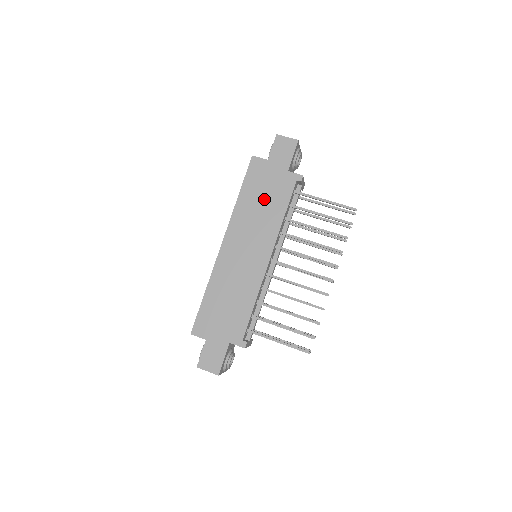
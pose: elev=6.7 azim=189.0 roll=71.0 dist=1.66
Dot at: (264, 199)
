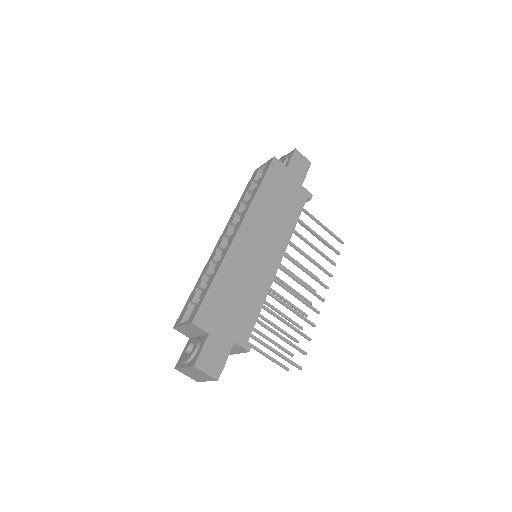
Dot at: (281, 201)
